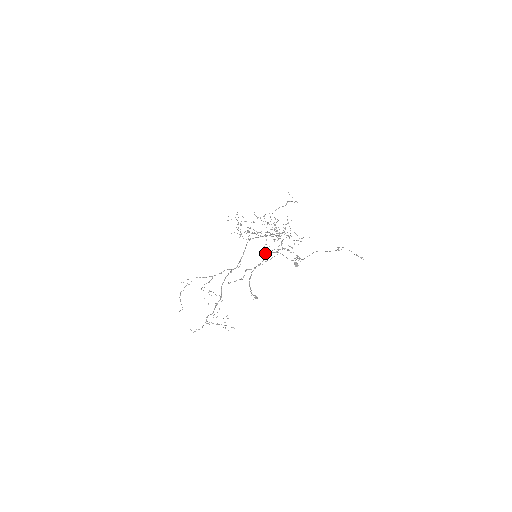
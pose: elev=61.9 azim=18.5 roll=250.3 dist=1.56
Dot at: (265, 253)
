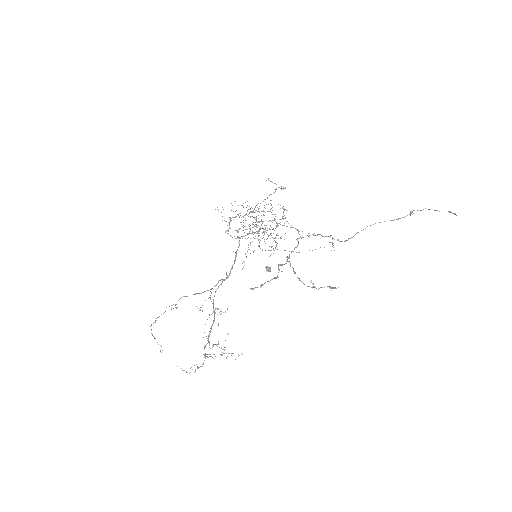
Dot at: occluded
